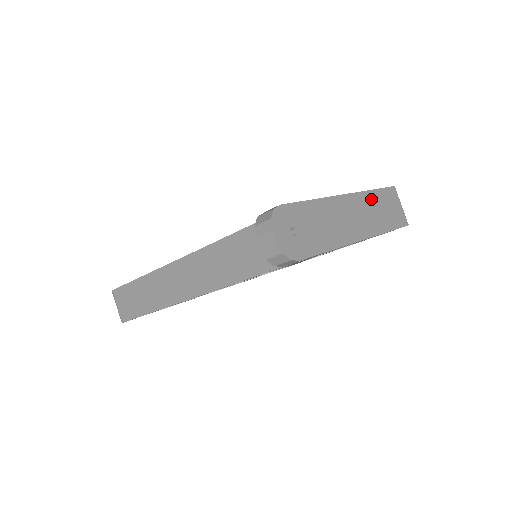
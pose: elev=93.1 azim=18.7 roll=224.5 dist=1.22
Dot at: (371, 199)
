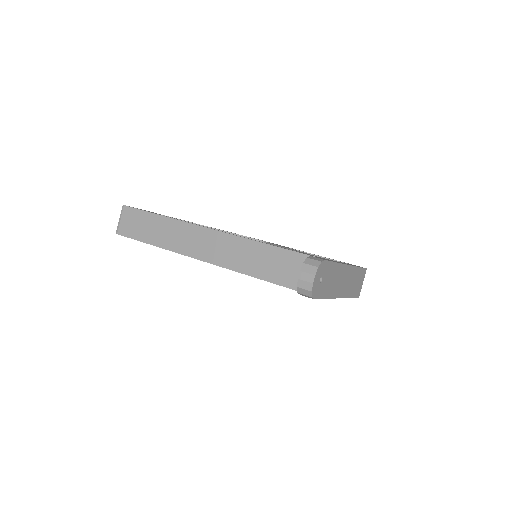
Dot at: (355, 273)
